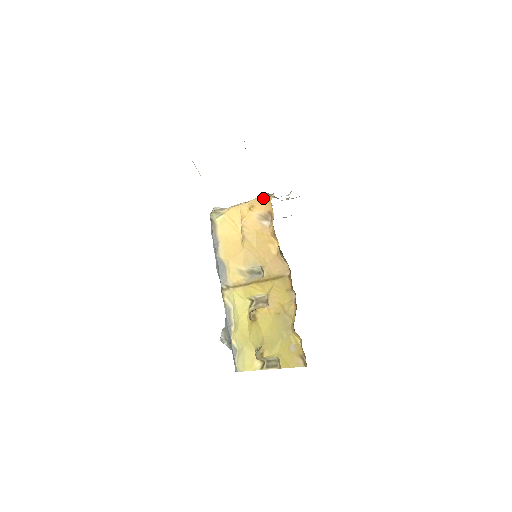
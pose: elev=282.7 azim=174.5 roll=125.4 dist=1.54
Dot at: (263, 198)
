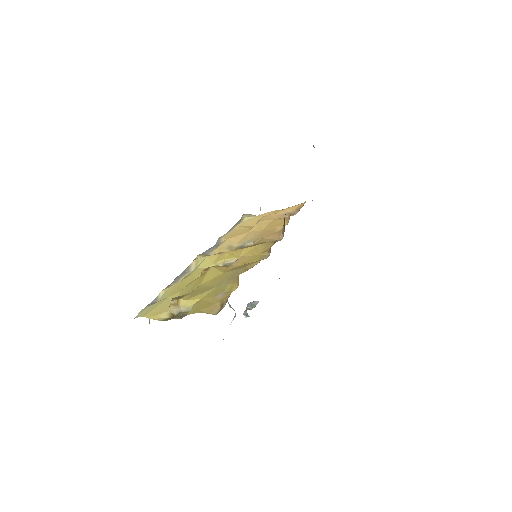
Dot at: (301, 203)
